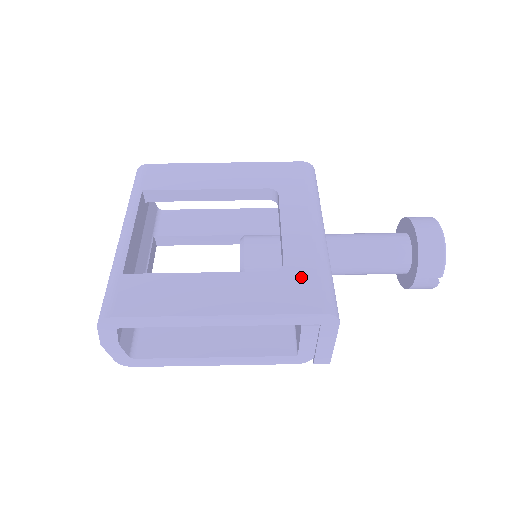
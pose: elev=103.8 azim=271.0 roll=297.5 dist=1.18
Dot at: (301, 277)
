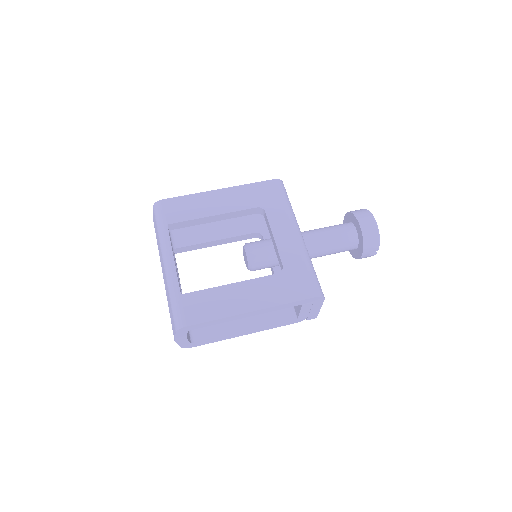
Dot at: (296, 274)
